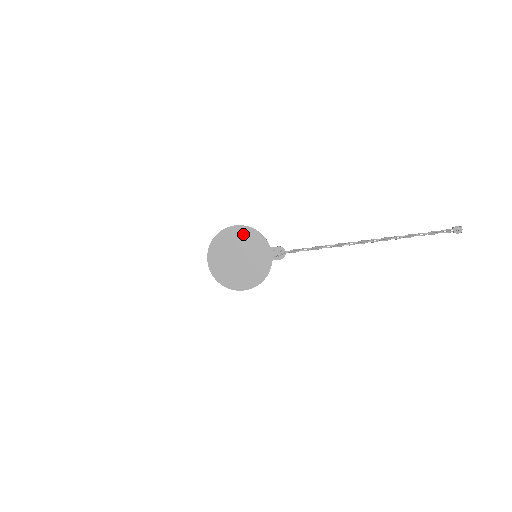
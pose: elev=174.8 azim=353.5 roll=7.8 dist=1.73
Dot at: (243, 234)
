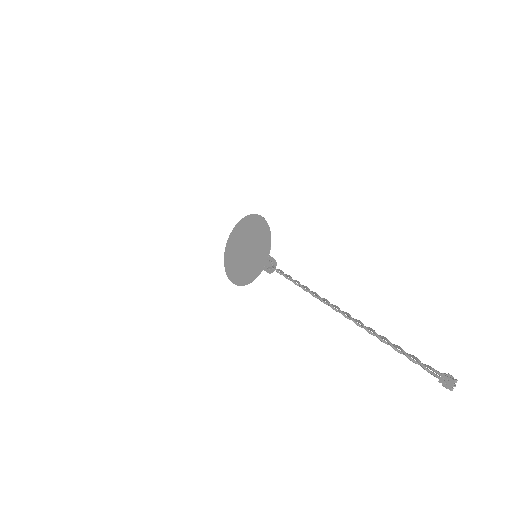
Dot at: (260, 228)
